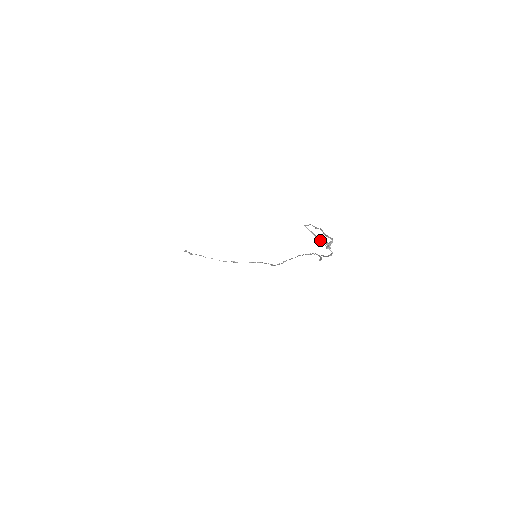
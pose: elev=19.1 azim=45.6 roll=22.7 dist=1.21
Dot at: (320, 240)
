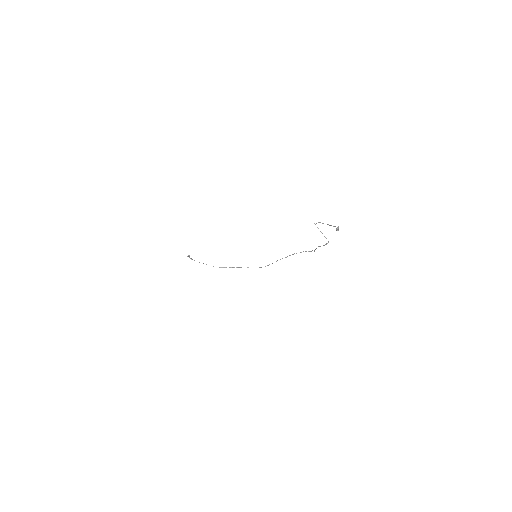
Dot at: (322, 233)
